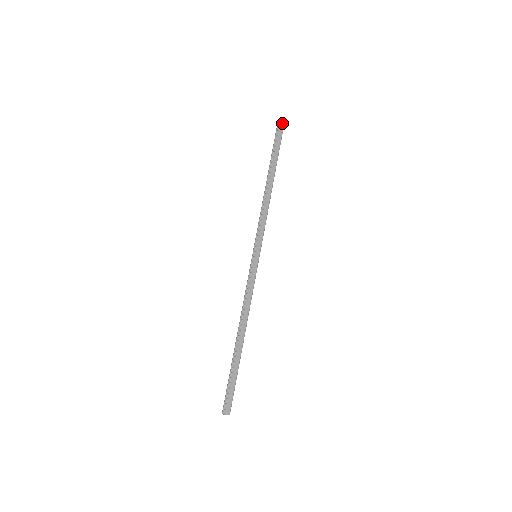
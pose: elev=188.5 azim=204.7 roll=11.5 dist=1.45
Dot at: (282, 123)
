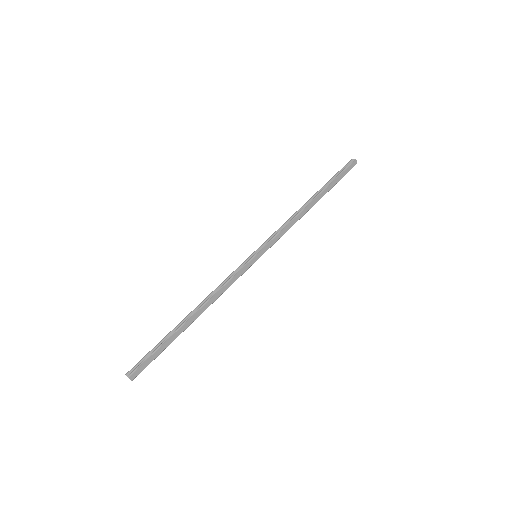
Dot at: (354, 164)
